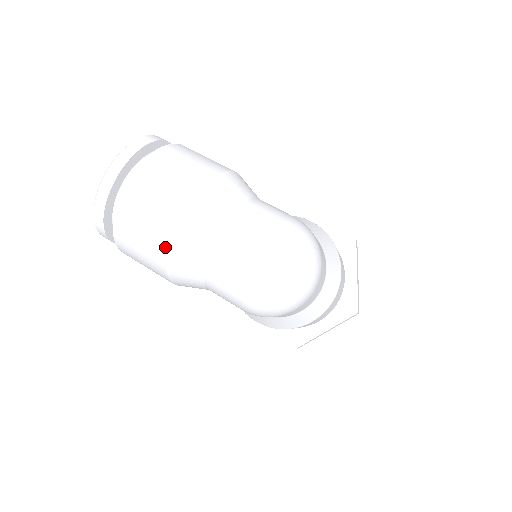
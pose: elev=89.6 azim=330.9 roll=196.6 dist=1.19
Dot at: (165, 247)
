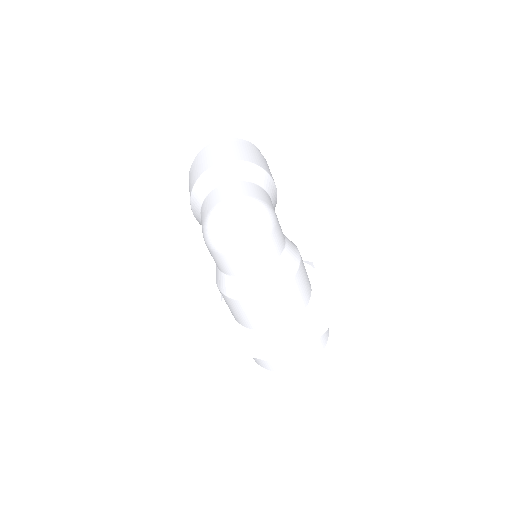
Dot at: (199, 175)
